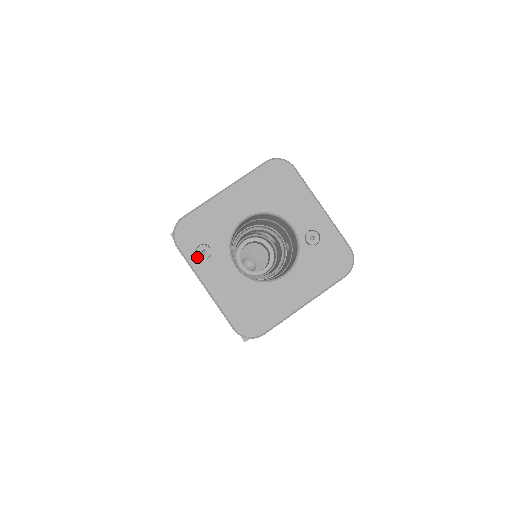
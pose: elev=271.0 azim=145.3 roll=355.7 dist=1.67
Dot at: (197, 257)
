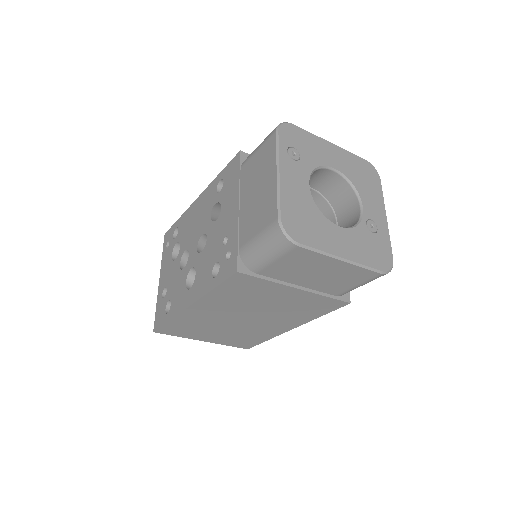
Dot at: (287, 151)
